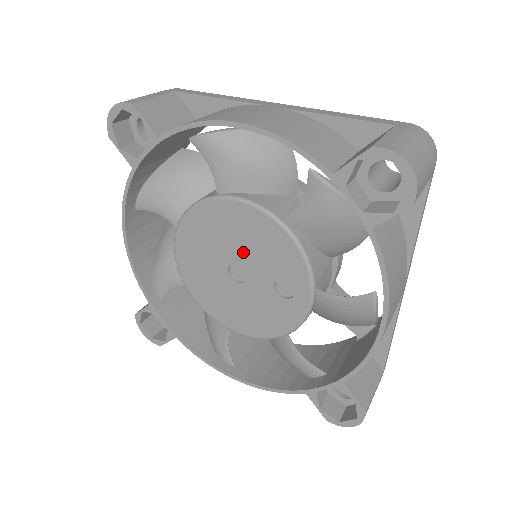
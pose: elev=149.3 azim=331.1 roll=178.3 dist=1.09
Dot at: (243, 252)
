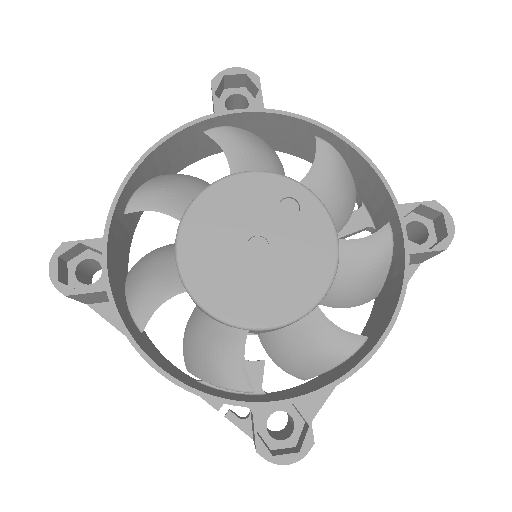
Dot at: (240, 226)
